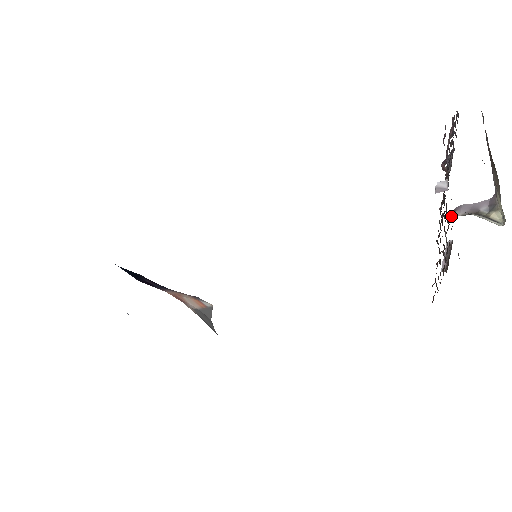
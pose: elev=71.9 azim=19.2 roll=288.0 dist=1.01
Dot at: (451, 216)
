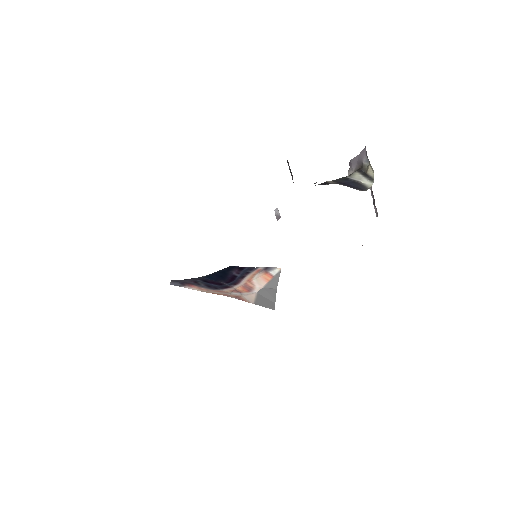
Dot at: occluded
